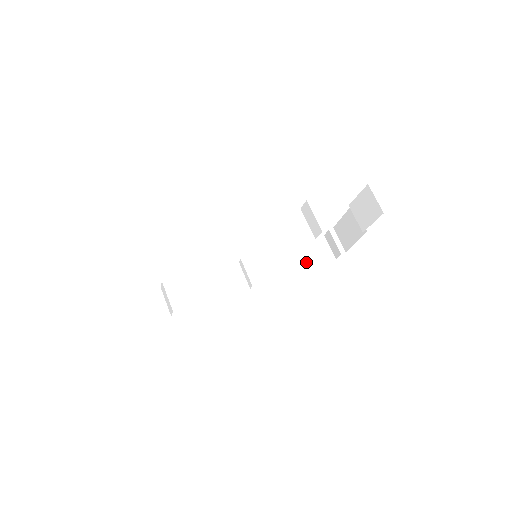
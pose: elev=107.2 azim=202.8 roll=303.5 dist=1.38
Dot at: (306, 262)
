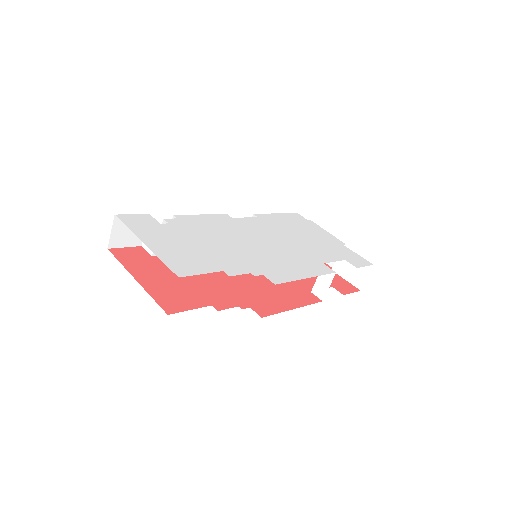
Dot at: occluded
